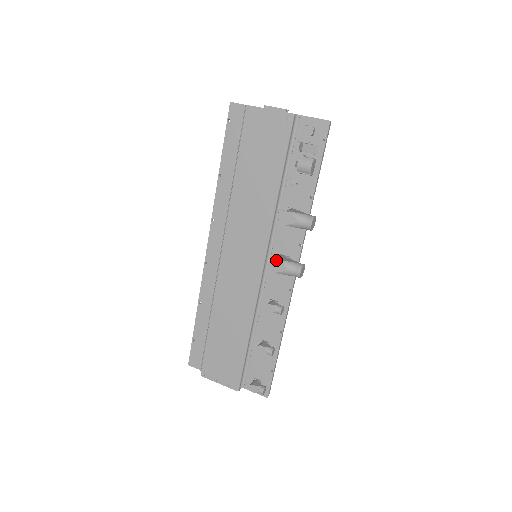
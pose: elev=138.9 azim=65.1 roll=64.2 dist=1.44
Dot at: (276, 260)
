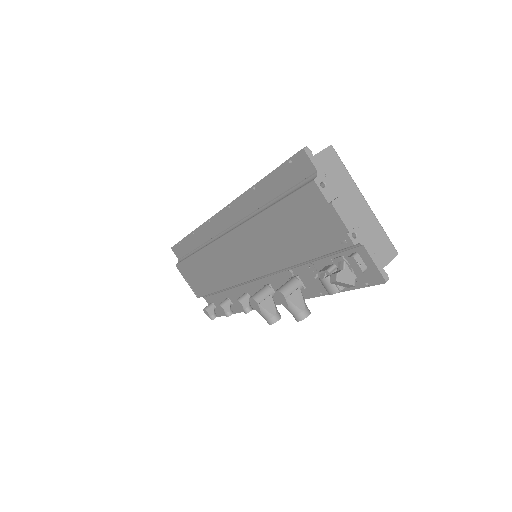
Dot at: (256, 302)
